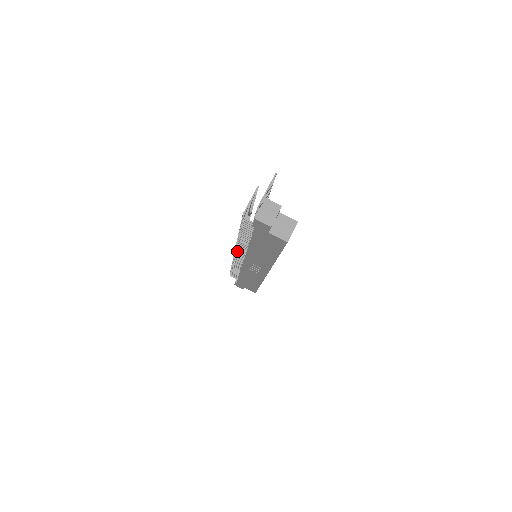
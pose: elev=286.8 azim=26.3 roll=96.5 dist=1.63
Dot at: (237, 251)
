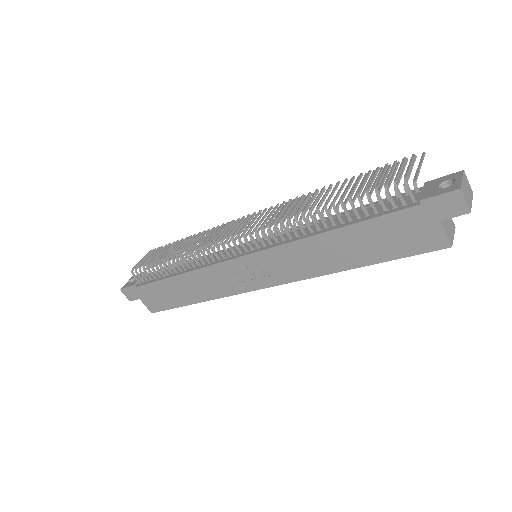
Dot at: (251, 235)
